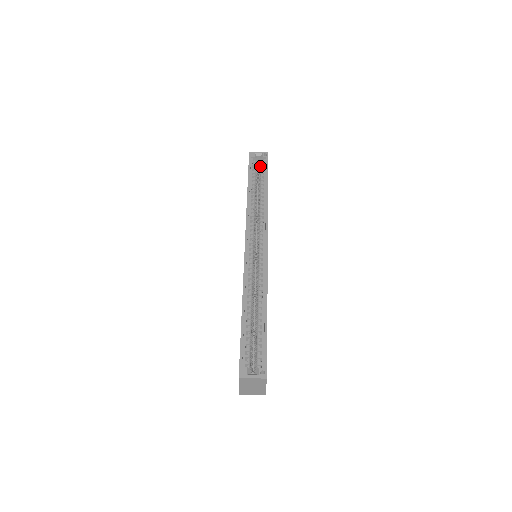
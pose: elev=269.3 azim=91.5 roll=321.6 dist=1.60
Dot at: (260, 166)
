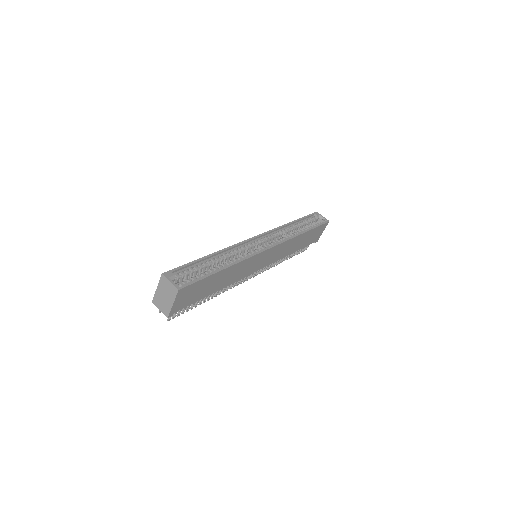
Dot at: (315, 223)
